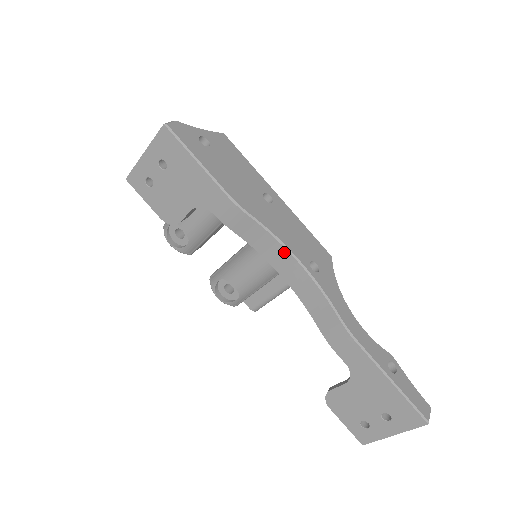
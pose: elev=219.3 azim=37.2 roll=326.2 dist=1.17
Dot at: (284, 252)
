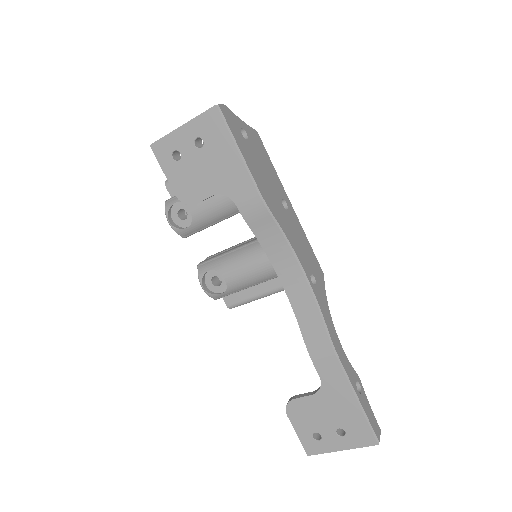
Dot at: (292, 259)
